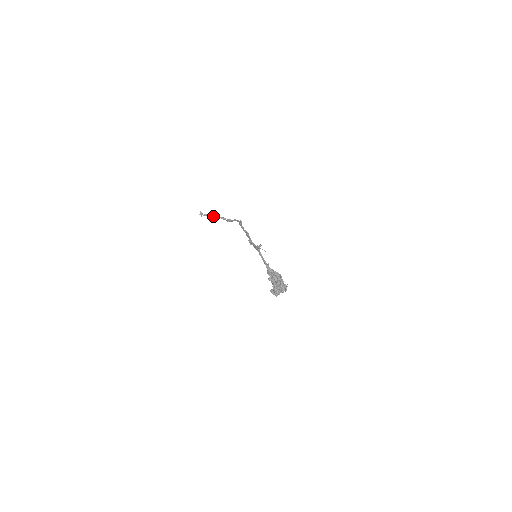
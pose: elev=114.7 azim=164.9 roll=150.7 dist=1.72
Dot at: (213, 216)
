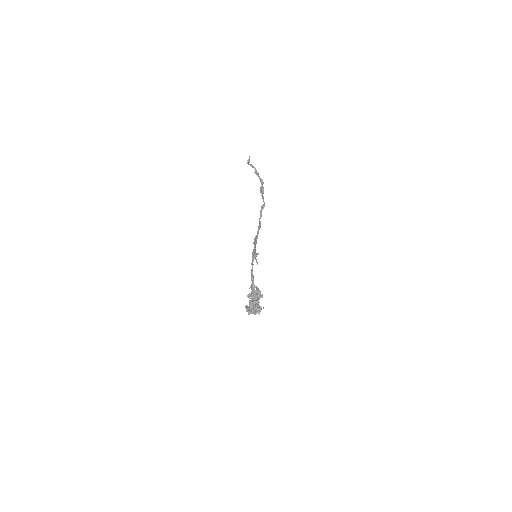
Dot at: (254, 172)
